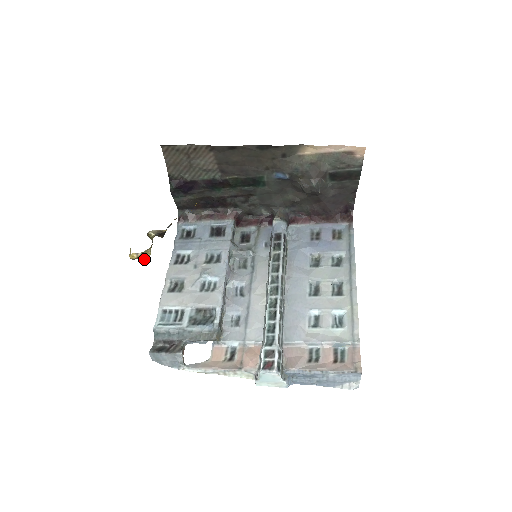
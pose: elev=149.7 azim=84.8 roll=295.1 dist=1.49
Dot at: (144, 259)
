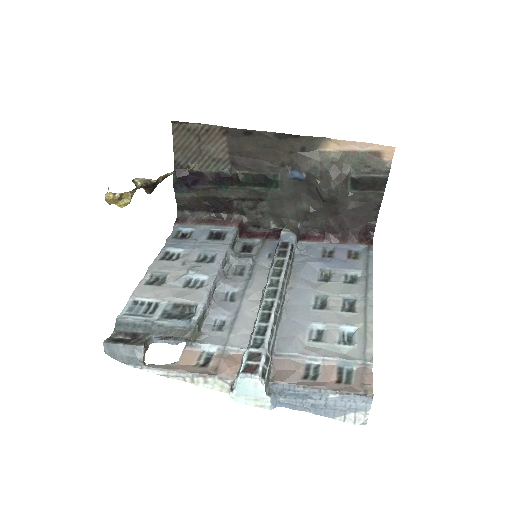
Dot at: (122, 206)
